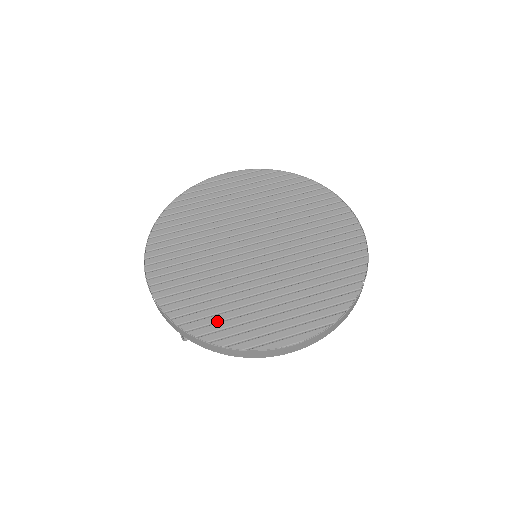
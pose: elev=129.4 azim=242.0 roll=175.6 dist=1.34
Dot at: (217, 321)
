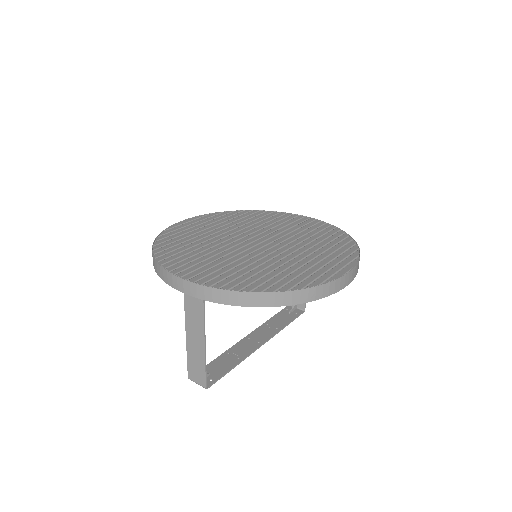
Dot at: (279, 280)
